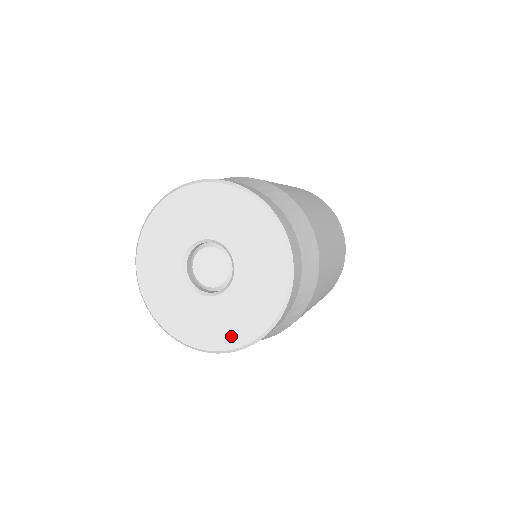
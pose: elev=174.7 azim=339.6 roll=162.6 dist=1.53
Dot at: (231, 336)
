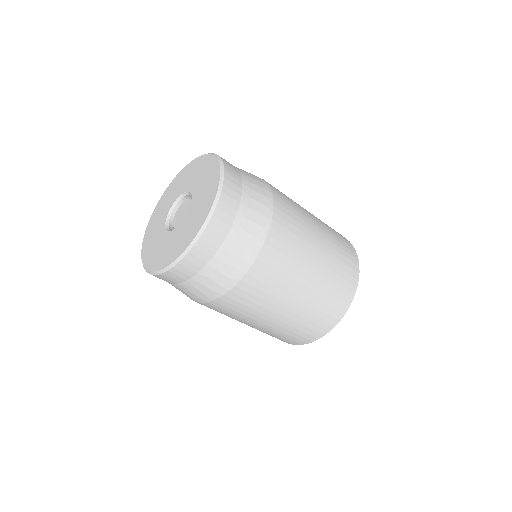
Dot at: (185, 242)
